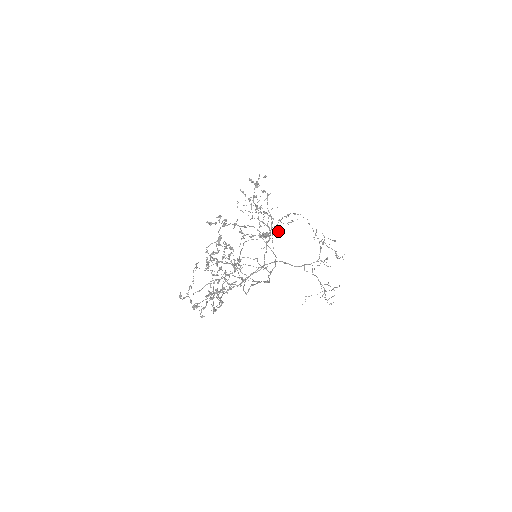
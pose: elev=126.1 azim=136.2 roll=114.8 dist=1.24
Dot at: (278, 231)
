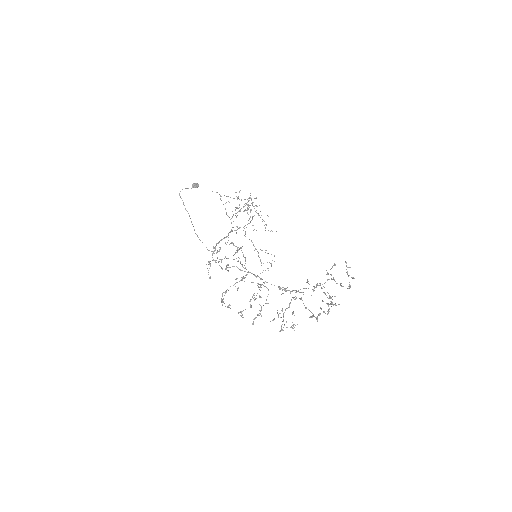
Dot at: (229, 202)
